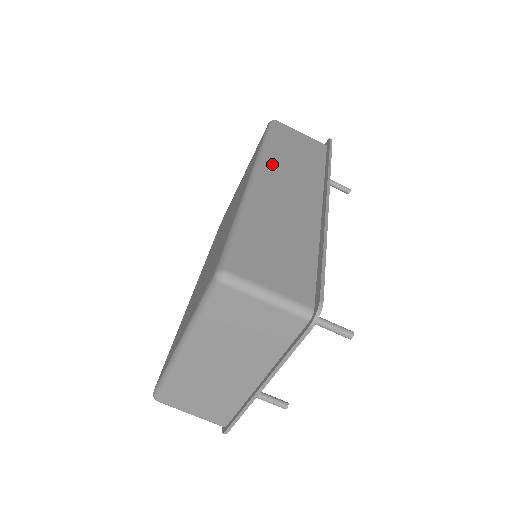
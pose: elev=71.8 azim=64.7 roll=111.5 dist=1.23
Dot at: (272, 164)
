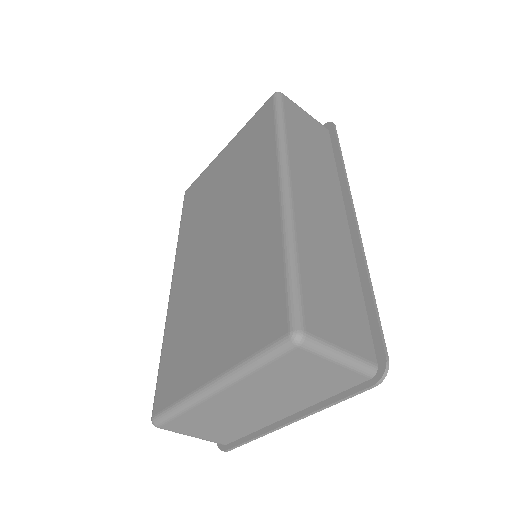
Dot at: (297, 162)
